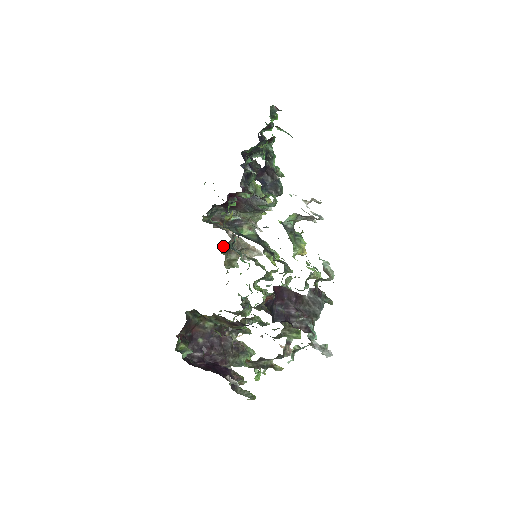
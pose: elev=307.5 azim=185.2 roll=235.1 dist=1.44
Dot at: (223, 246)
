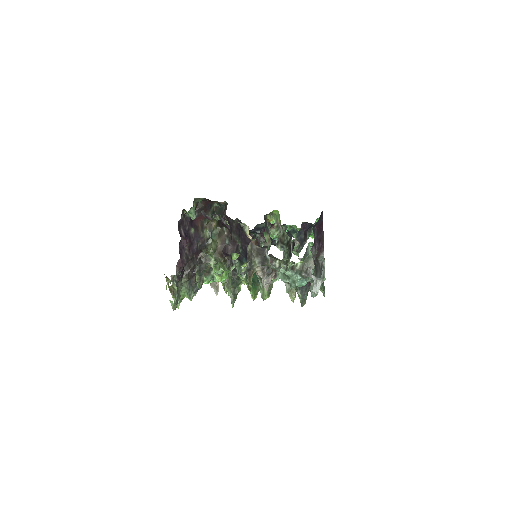
Dot at: occluded
